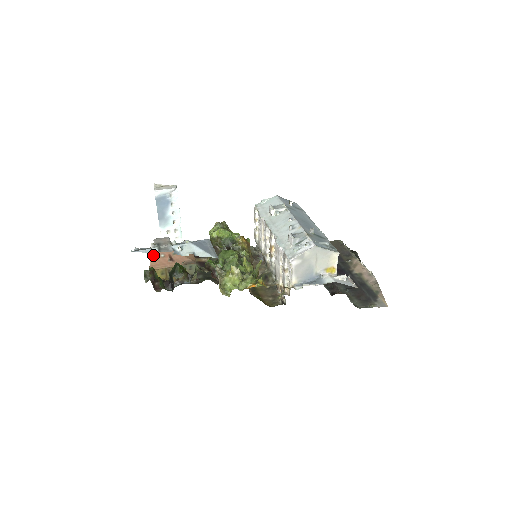
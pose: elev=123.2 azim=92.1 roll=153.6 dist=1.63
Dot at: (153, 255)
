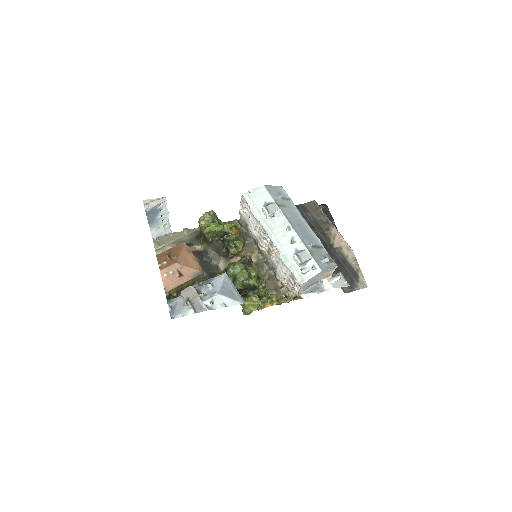
Dot at: (162, 274)
